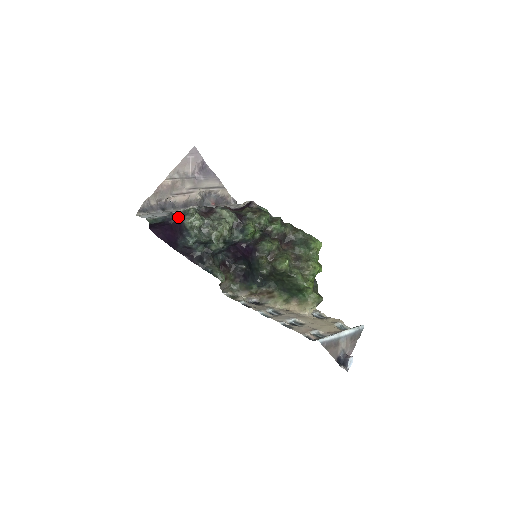
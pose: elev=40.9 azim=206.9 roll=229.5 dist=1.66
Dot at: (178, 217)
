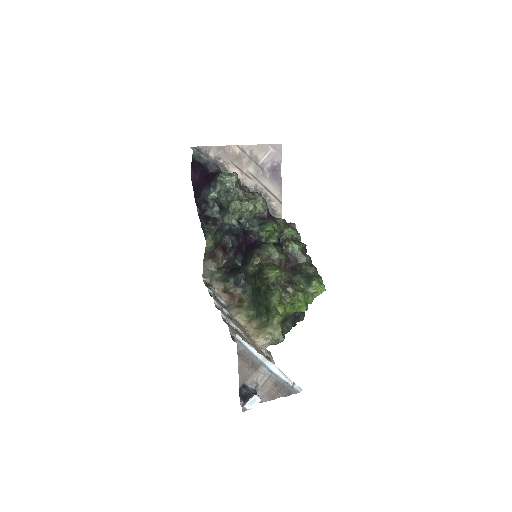
Dot at: (219, 171)
